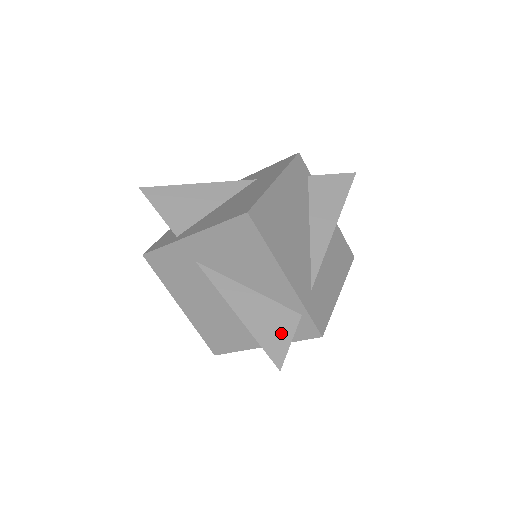
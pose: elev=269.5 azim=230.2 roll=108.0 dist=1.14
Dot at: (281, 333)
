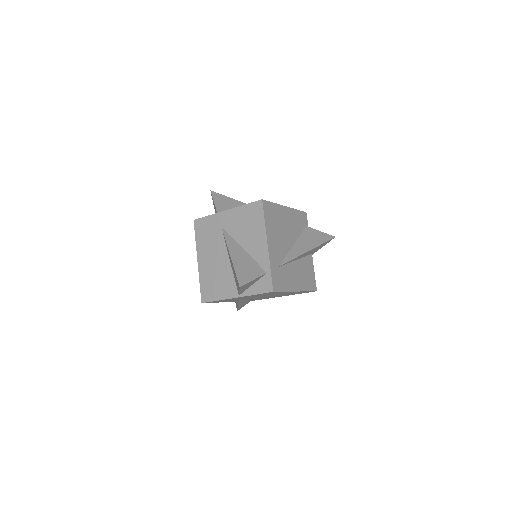
Dot at: (250, 274)
